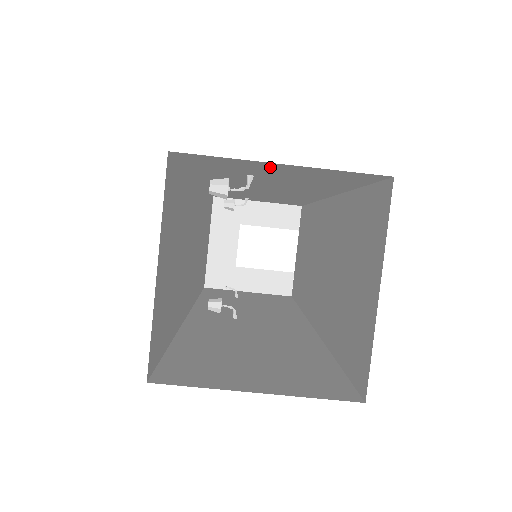
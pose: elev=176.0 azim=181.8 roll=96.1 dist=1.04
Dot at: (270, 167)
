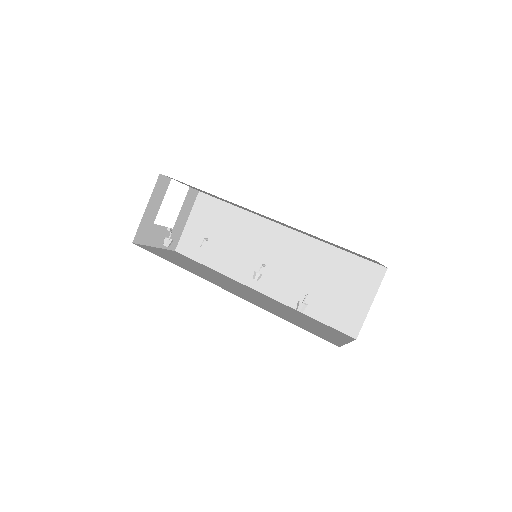
Dot at: occluded
